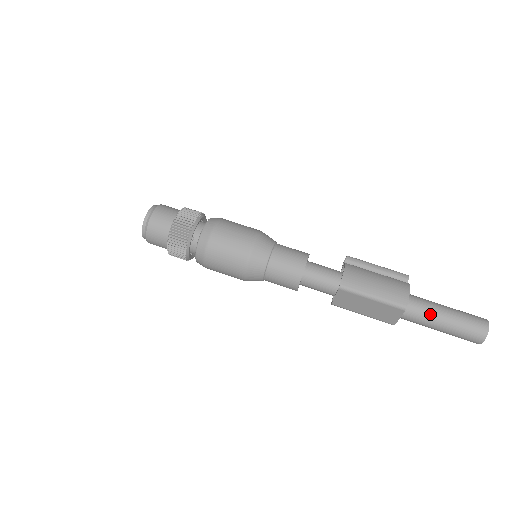
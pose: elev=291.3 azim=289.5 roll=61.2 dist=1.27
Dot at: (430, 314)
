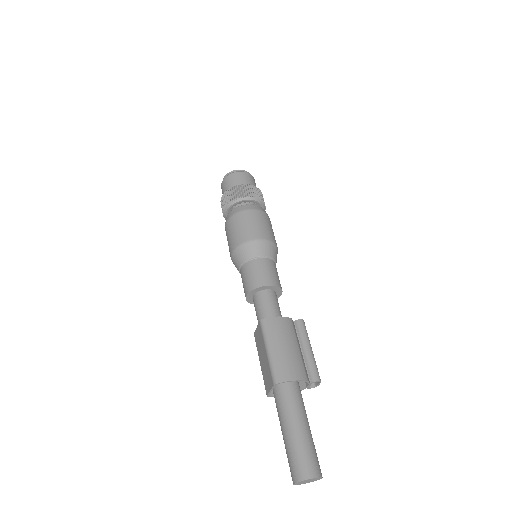
Dot at: (288, 413)
